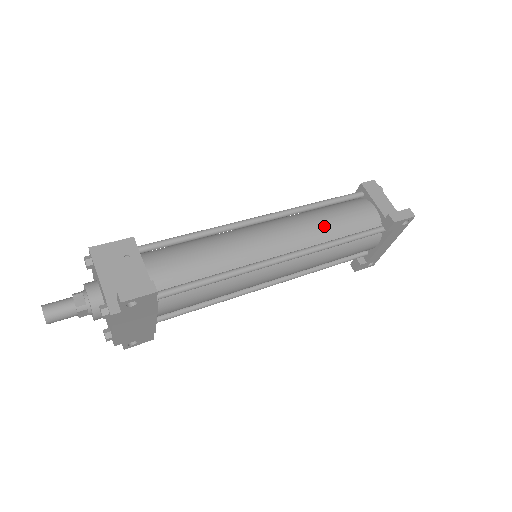
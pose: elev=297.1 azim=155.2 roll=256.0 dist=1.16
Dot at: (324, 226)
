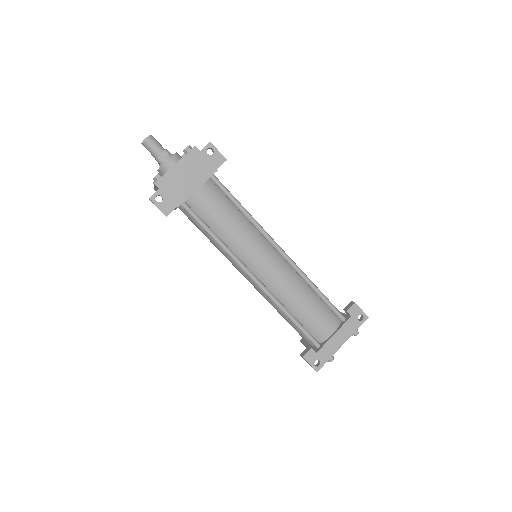
Dot at: occluded
